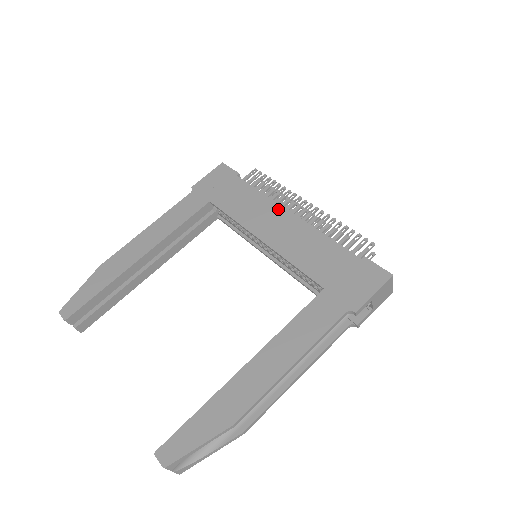
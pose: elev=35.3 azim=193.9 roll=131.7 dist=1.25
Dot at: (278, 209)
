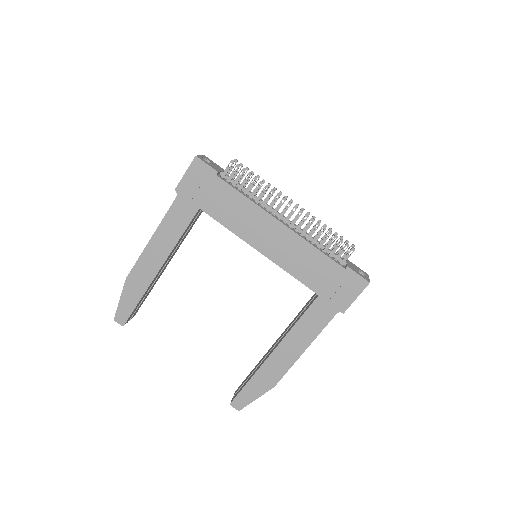
Dot at: (267, 218)
